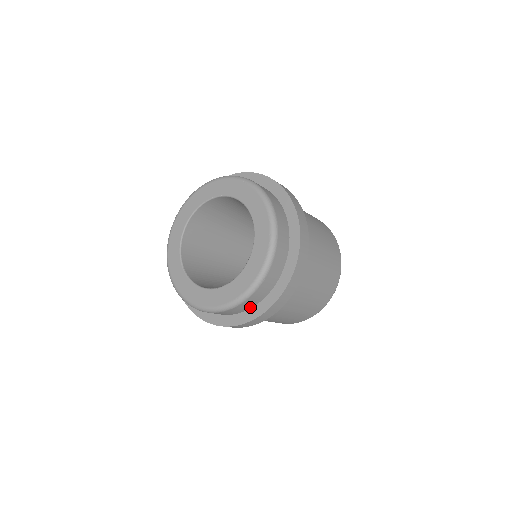
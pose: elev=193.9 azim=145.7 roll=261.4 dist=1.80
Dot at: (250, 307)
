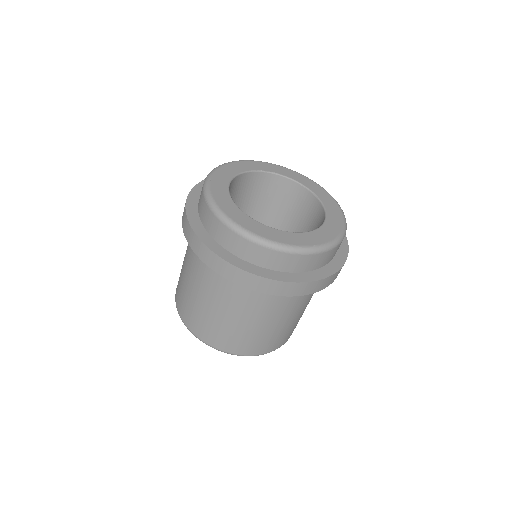
Dot at: (302, 270)
